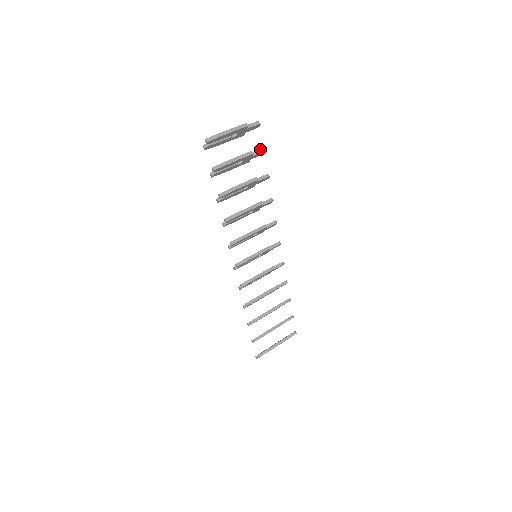
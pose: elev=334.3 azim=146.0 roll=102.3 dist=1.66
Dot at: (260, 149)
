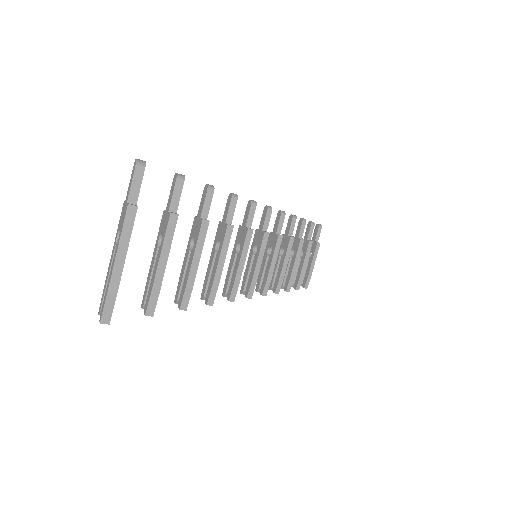
Dot at: (174, 184)
